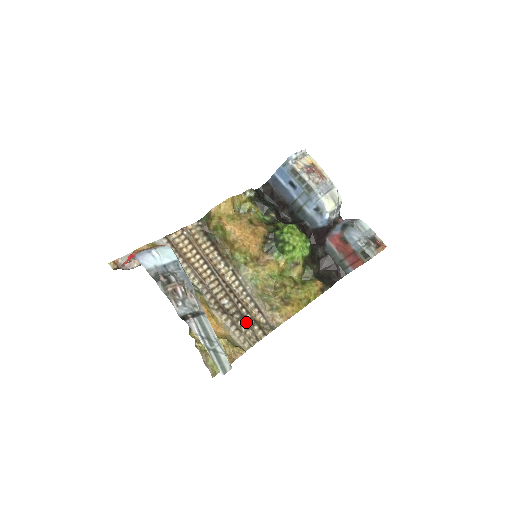
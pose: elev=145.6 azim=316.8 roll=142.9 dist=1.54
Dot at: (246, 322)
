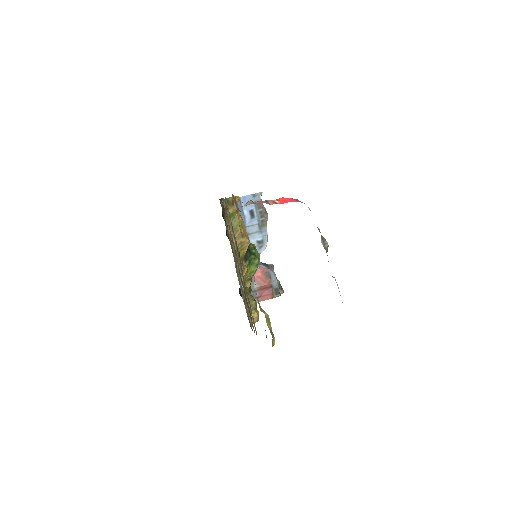
Dot at: occluded
